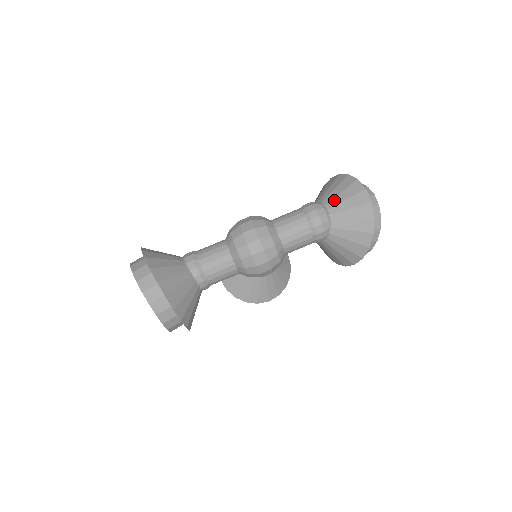
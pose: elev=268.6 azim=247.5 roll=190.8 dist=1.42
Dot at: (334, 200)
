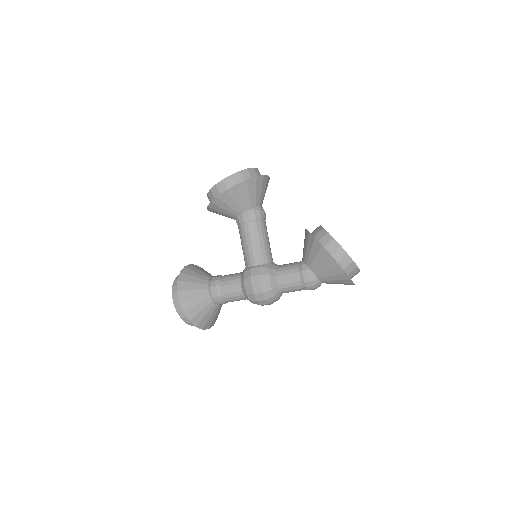
Dot at: (329, 282)
